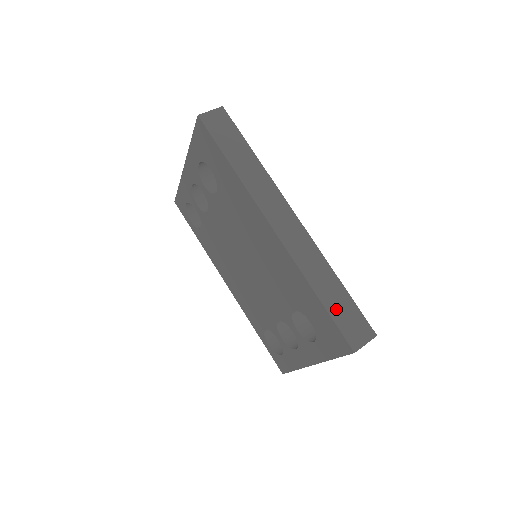
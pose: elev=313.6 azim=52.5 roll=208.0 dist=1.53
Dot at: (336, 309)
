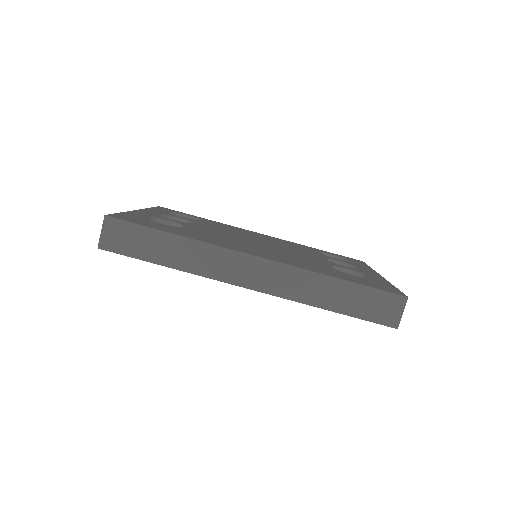
Dot at: (355, 307)
